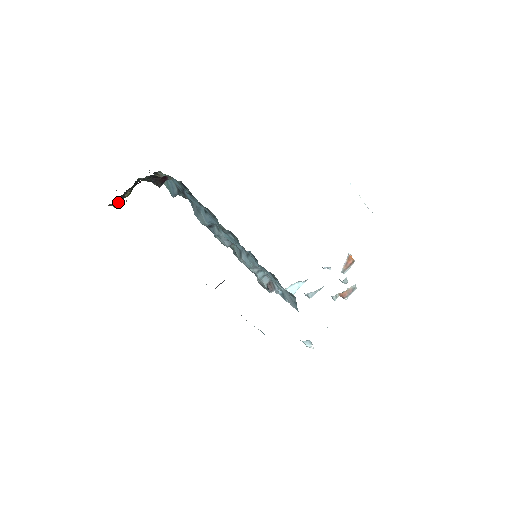
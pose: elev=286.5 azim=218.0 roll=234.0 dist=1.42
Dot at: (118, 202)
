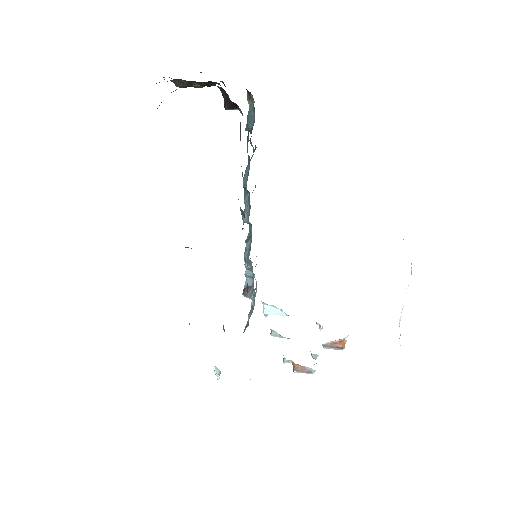
Dot at: (181, 84)
